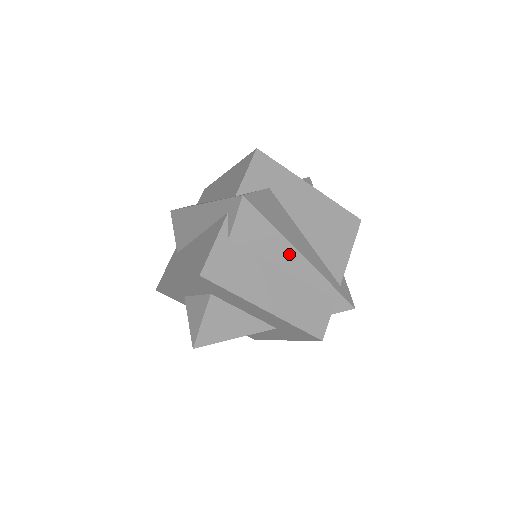
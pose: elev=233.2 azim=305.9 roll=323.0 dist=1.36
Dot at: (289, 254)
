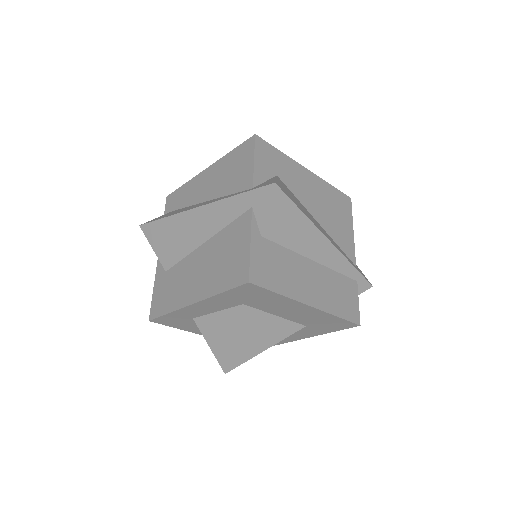
Dot at: (317, 241)
